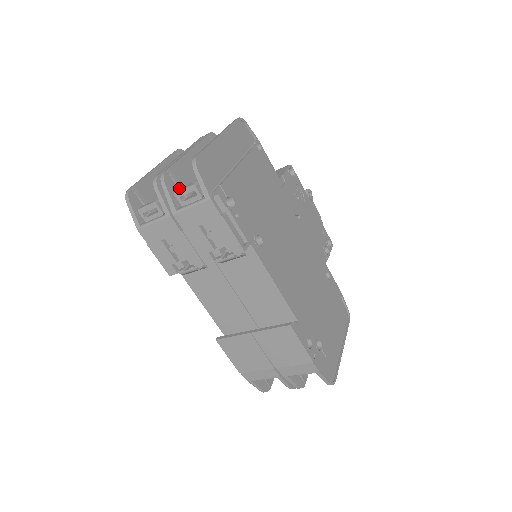
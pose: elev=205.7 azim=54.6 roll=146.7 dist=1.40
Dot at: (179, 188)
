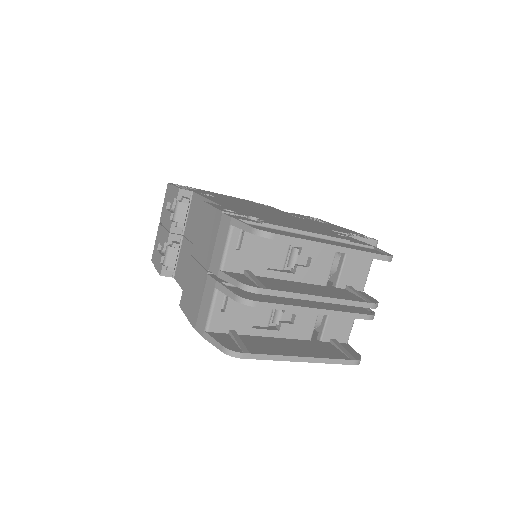
Dot at: occluded
